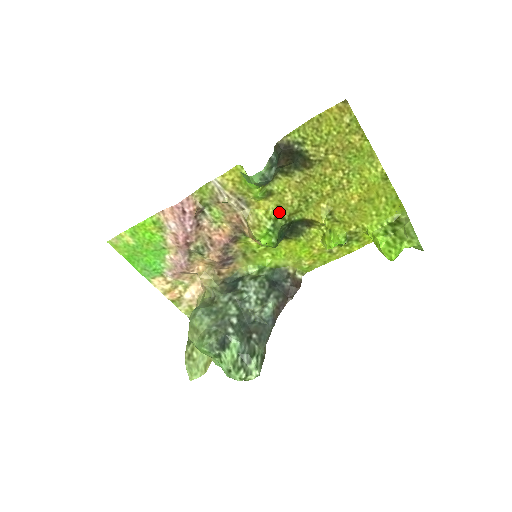
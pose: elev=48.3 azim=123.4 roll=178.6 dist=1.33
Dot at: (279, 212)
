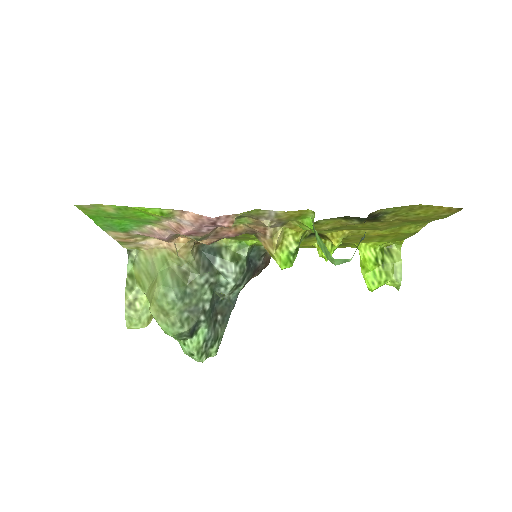
Dot at: (306, 231)
